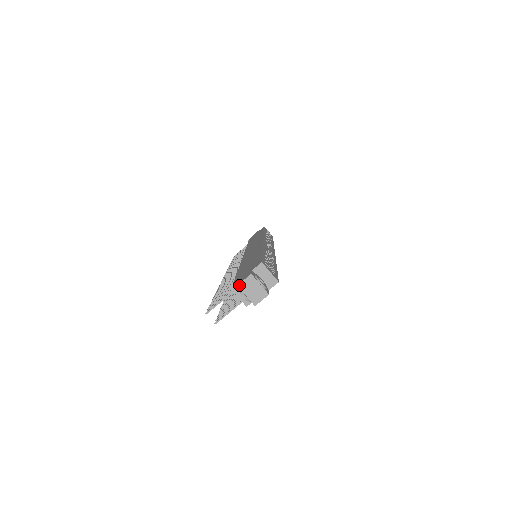
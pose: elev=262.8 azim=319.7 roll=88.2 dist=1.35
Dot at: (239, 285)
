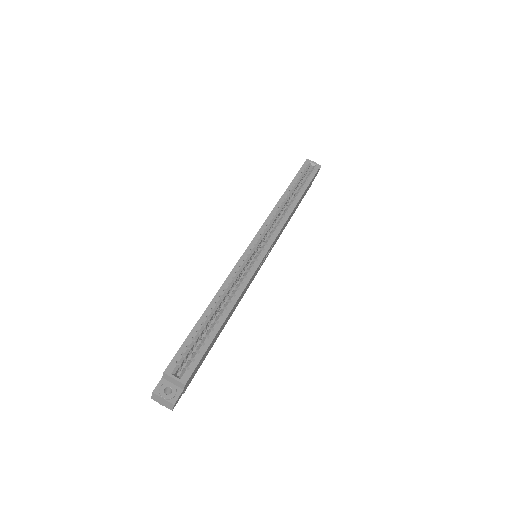
Dot at: (152, 398)
